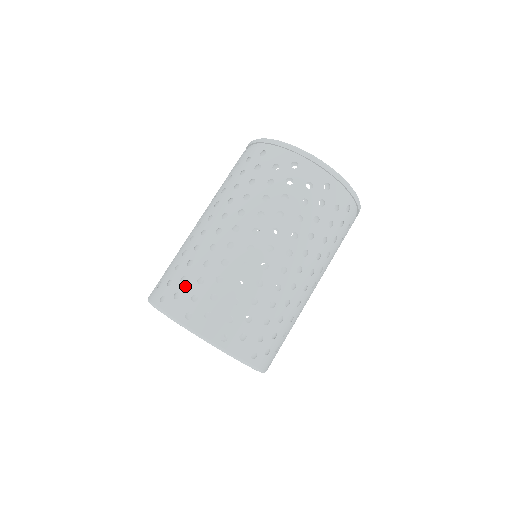
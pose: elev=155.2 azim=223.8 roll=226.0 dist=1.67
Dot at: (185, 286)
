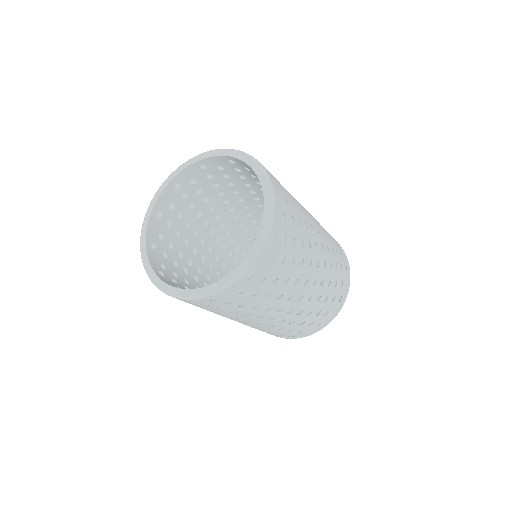
Dot at: occluded
